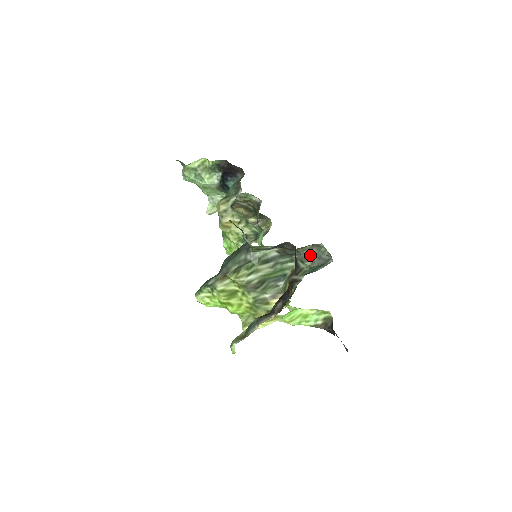
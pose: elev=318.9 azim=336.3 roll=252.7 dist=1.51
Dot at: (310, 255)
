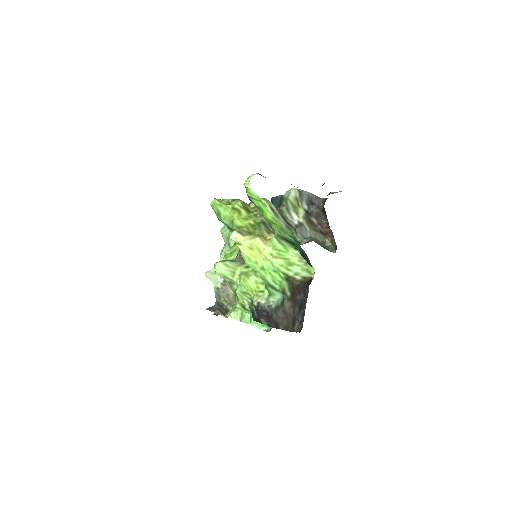
Dot at: (319, 243)
